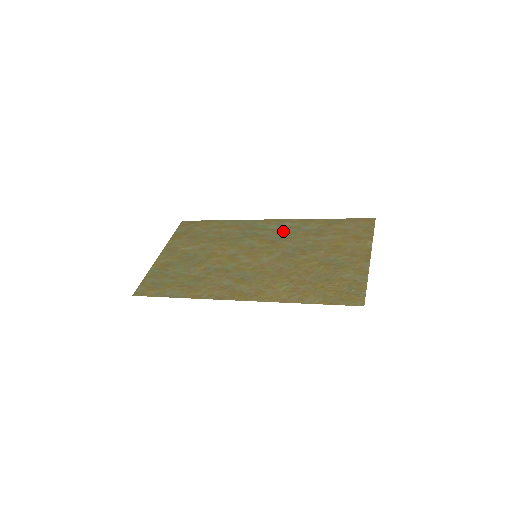
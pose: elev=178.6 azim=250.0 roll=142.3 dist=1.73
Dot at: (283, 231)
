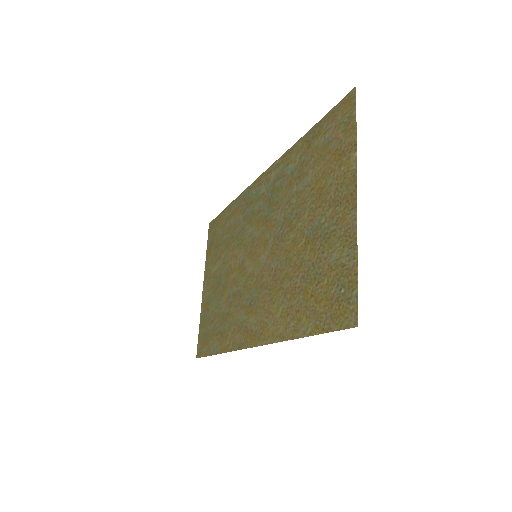
Dot at: (271, 192)
